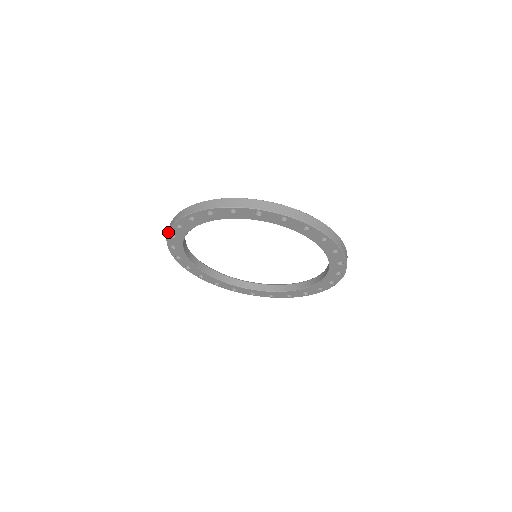
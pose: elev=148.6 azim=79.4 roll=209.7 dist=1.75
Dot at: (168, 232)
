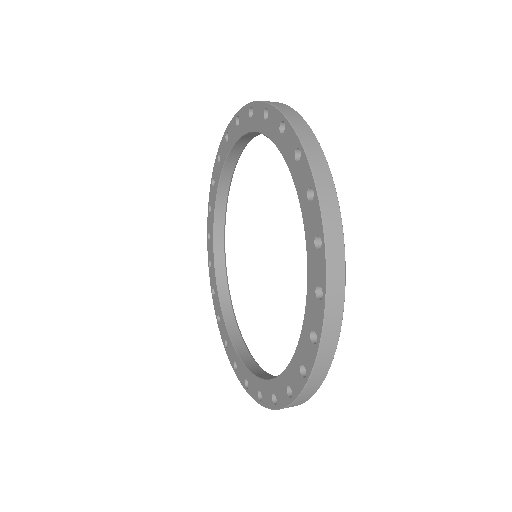
Dot at: (213, 172)
